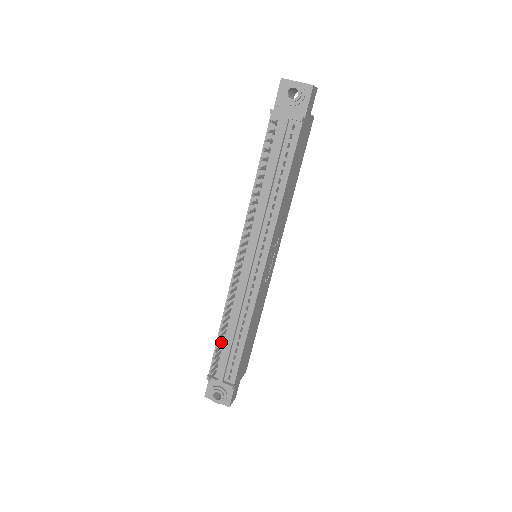
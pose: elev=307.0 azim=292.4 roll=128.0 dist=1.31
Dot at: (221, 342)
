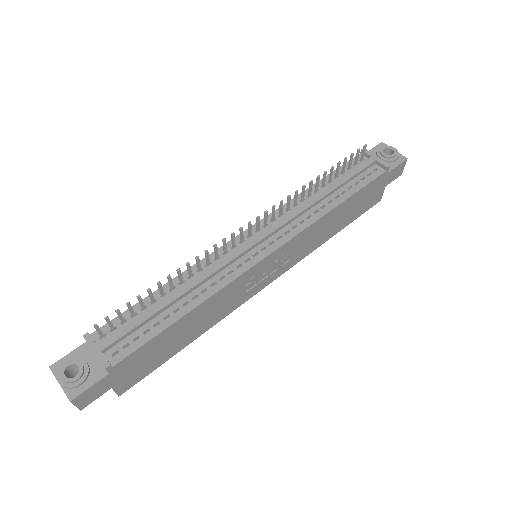
Dot at: (146, 304)
